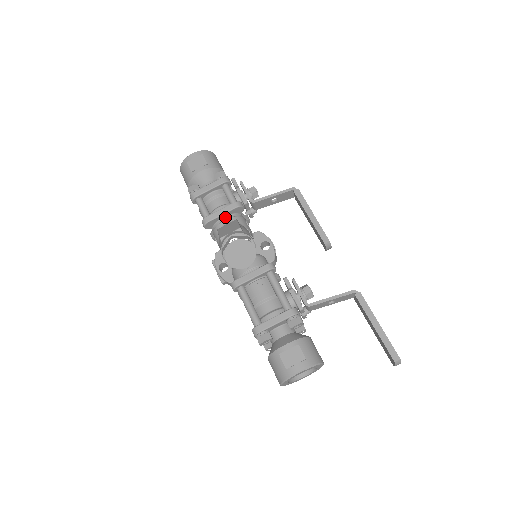
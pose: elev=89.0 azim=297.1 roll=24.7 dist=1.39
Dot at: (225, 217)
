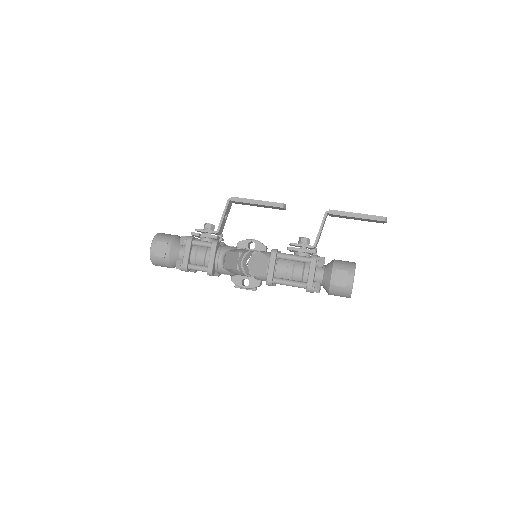
Dot at: (216, 257)
